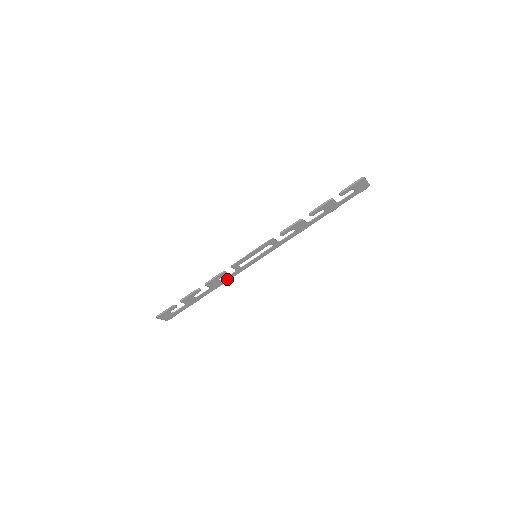
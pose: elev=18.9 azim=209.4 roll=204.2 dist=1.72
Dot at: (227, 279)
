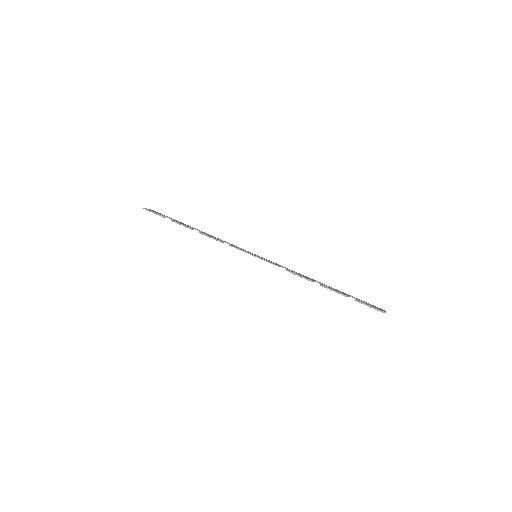
Dot at: (221, 240)
